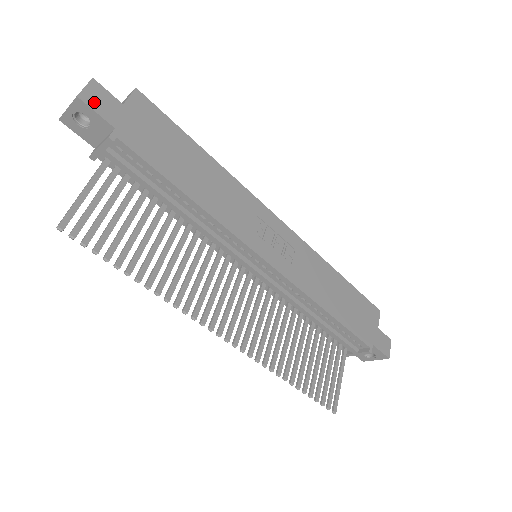
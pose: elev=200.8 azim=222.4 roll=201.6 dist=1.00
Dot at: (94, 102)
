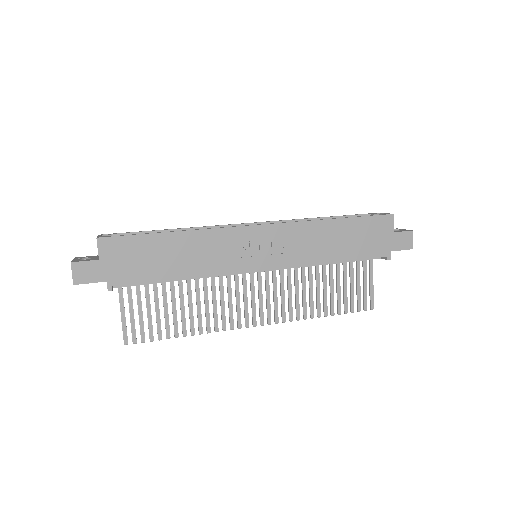
Dot at: (84, 278)
